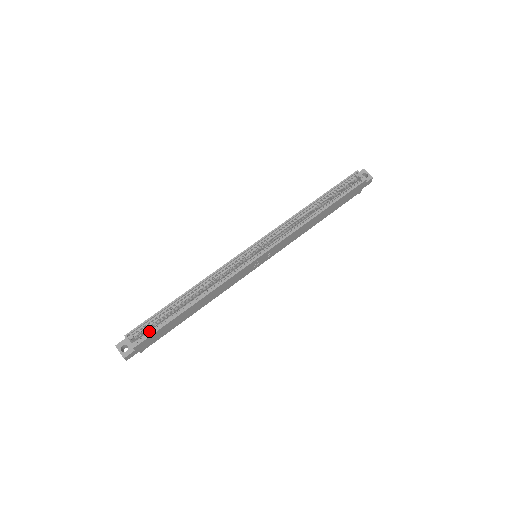
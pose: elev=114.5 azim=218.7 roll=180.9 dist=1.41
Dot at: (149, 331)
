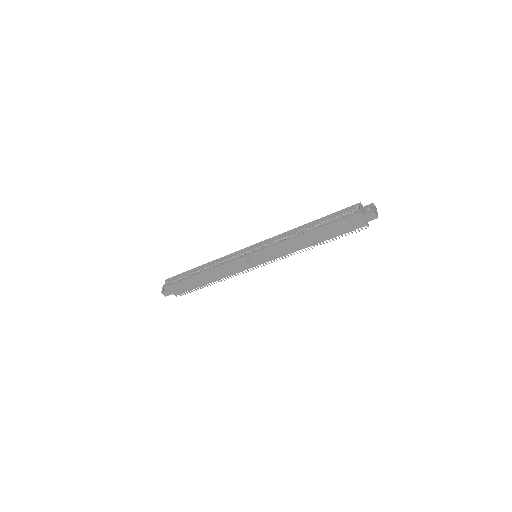
Dot at: occluded
